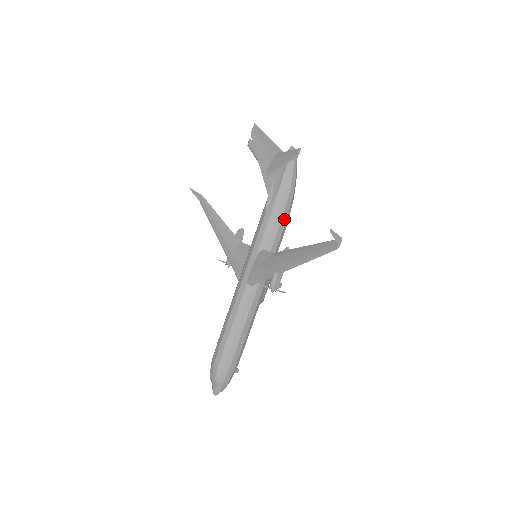
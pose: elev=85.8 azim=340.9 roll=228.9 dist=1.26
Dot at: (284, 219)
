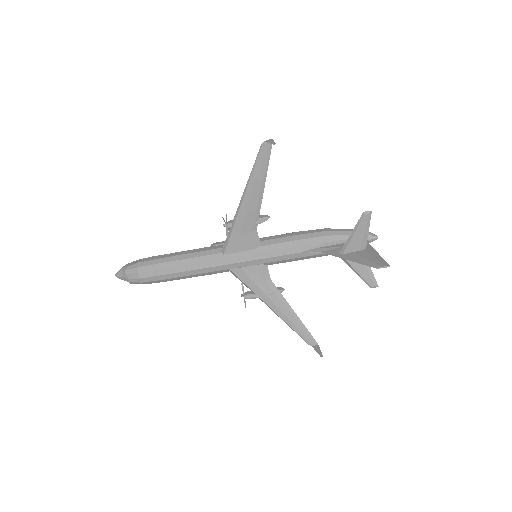
Dot at: occluded
